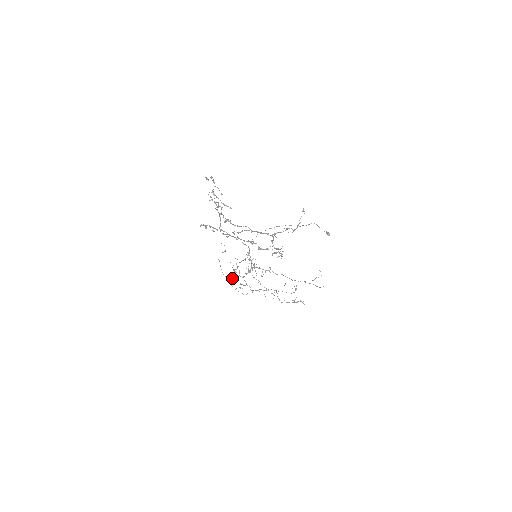
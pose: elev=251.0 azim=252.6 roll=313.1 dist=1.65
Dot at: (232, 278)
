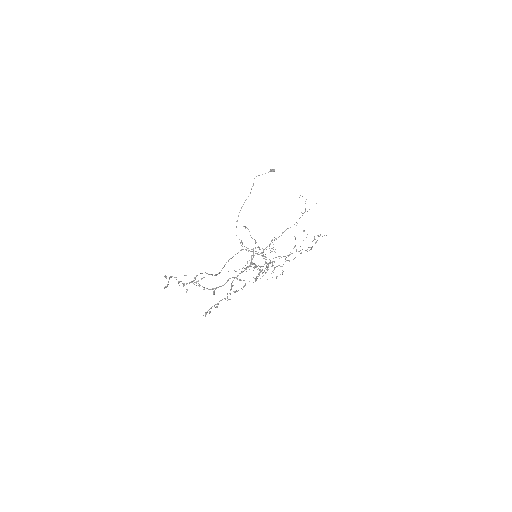
Dot at: occluded
